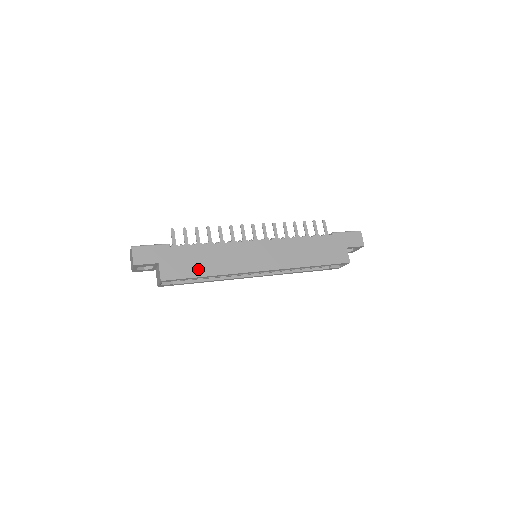
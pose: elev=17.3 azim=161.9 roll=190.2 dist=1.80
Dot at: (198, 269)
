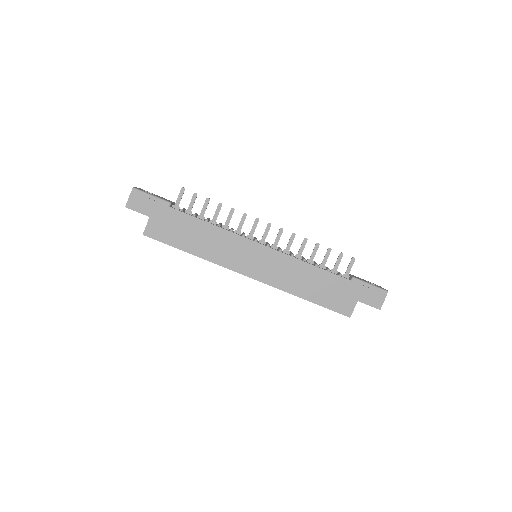
Dot at: (184, 242)
